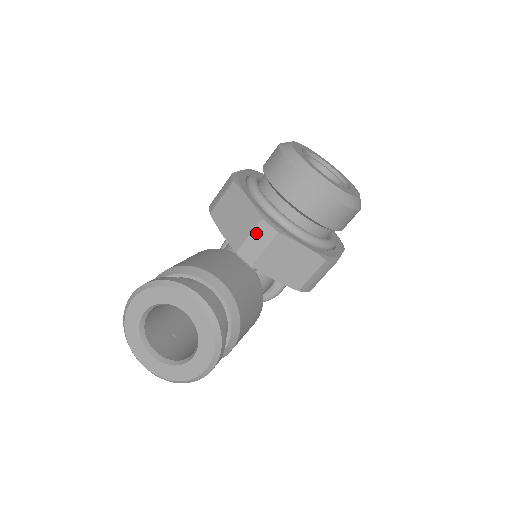
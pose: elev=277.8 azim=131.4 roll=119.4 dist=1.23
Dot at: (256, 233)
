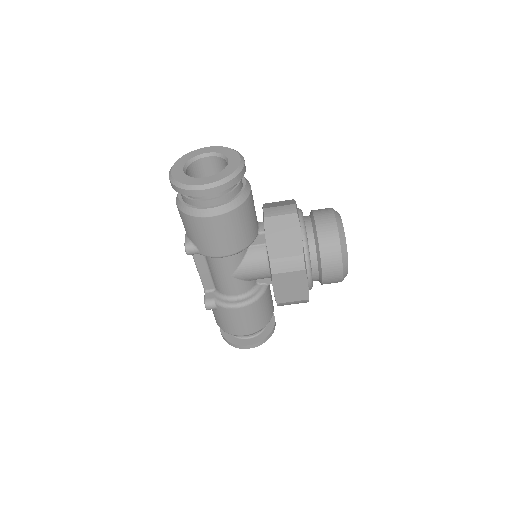
Dot at: (285, 207)
